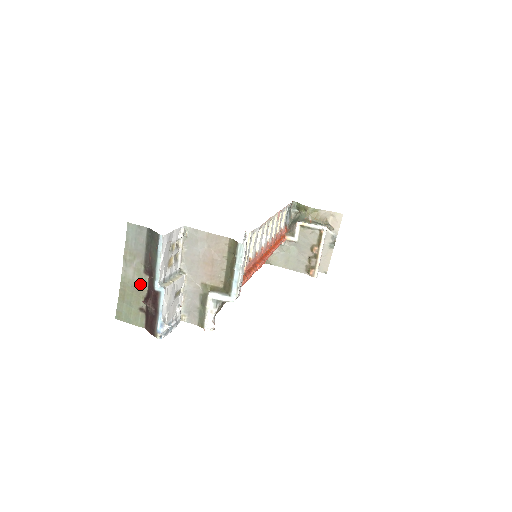
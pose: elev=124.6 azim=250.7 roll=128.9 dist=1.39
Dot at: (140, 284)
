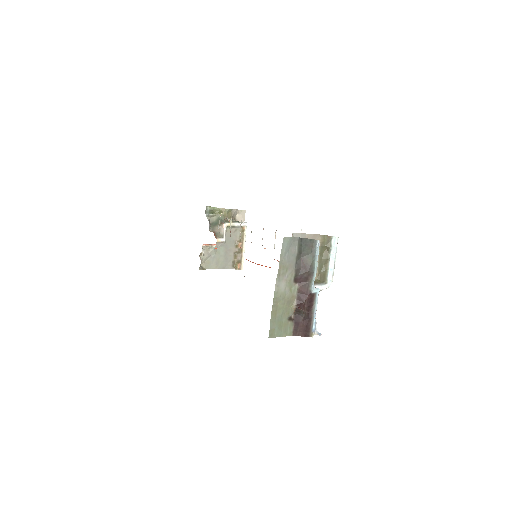
Dot at: (290, 294)
